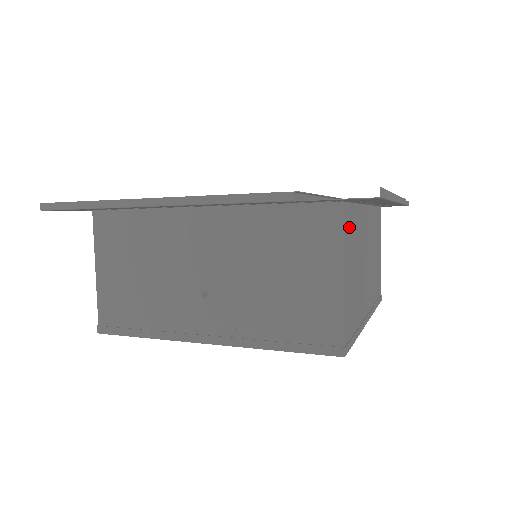
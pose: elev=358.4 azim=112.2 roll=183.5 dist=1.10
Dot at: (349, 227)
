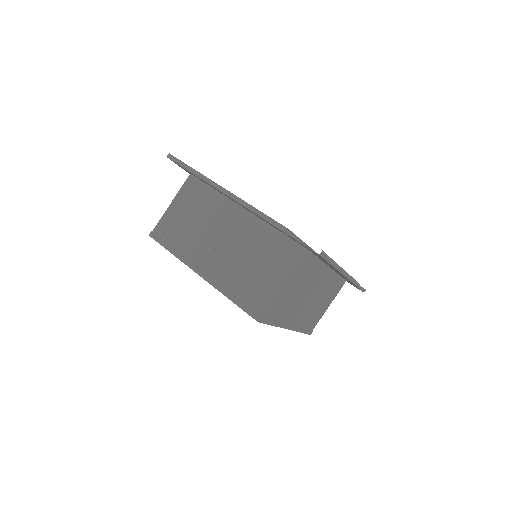
Dot at: (305, 265)
